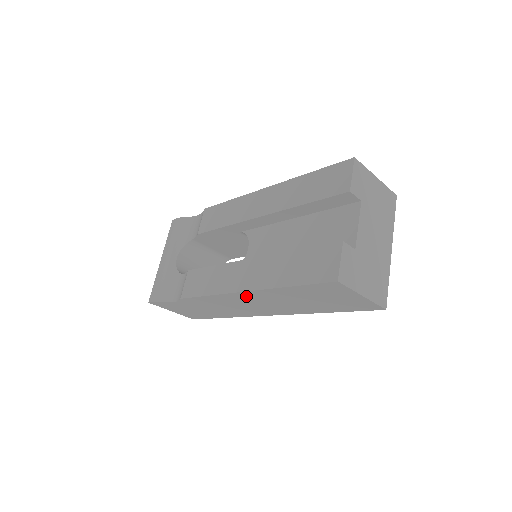
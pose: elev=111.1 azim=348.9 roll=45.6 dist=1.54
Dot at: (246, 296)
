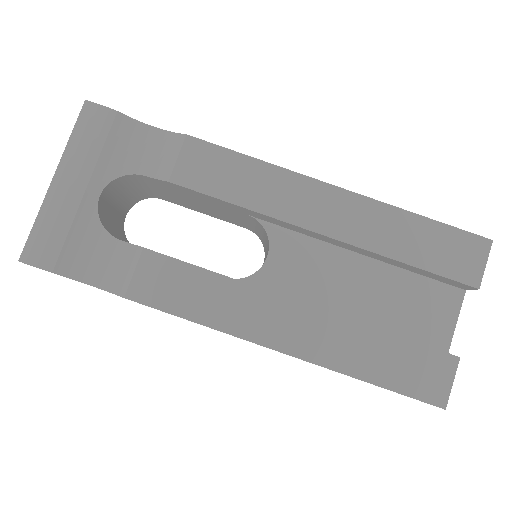
Dot at: occluded
